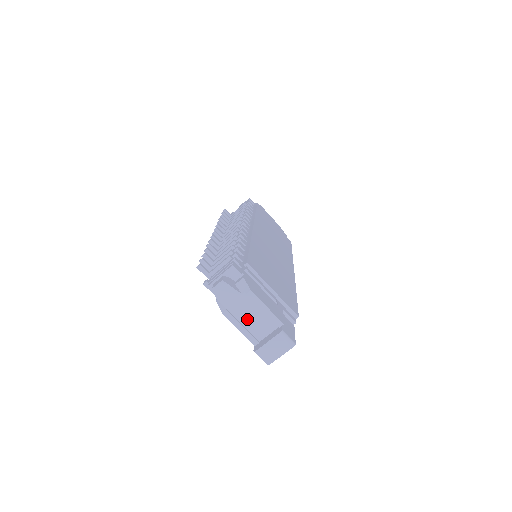
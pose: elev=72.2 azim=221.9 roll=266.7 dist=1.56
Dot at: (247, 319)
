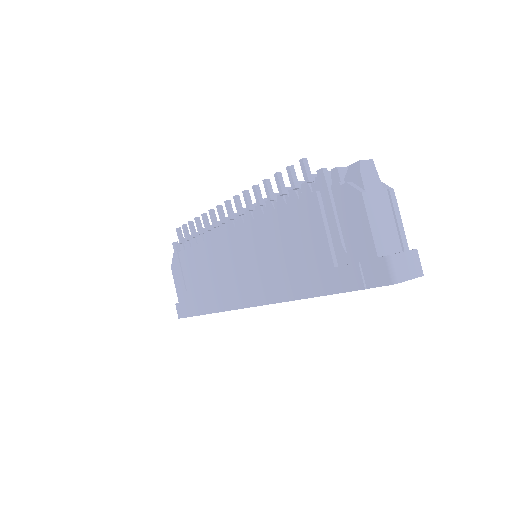
Dot at: (379, 220)
